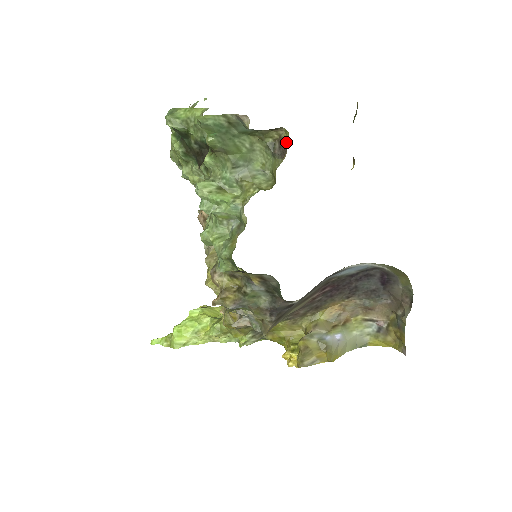
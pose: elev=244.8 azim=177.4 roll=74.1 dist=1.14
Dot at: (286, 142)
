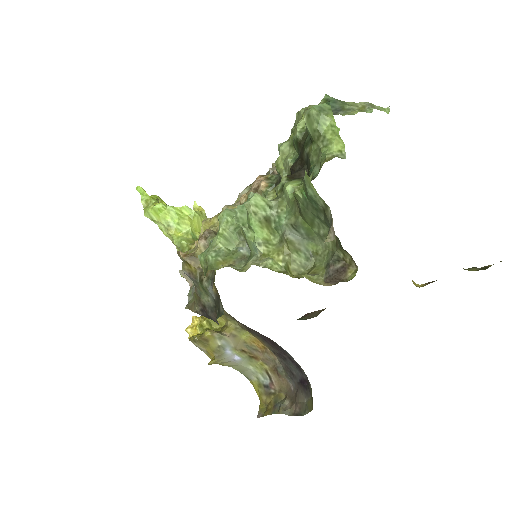
Dot at: (344, 277)
